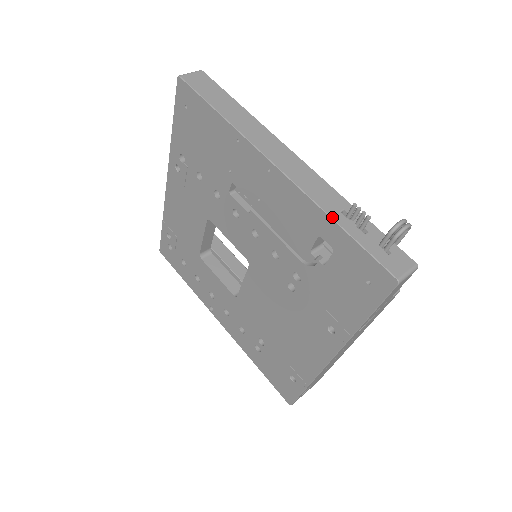
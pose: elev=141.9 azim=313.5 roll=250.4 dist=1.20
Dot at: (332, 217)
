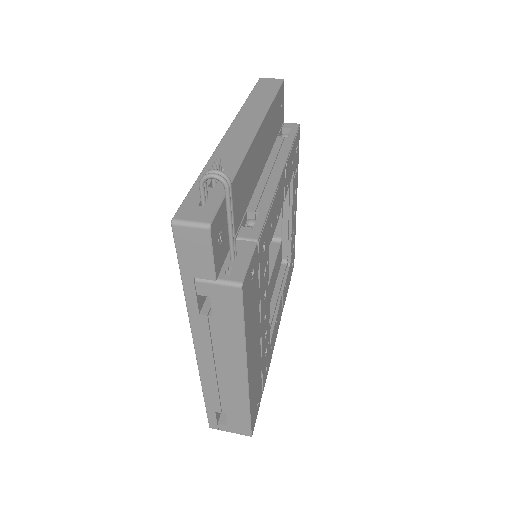
Dot at: (205, 167)
